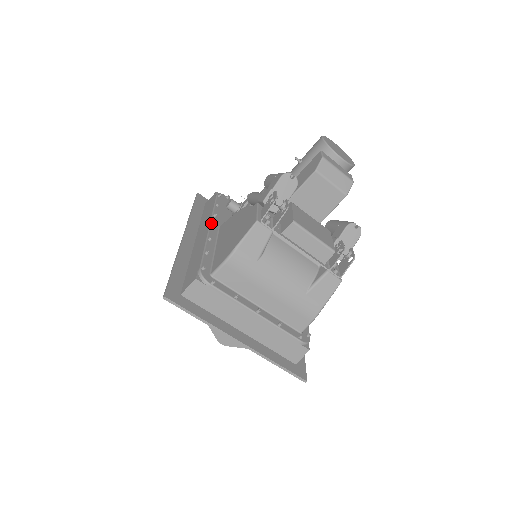
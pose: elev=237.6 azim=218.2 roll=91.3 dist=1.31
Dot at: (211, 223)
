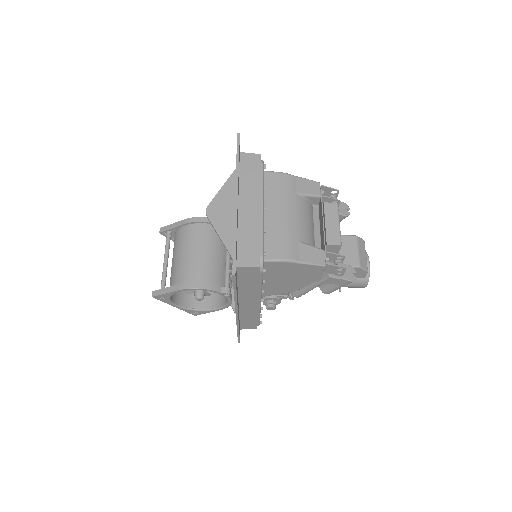
Dot at: occluded
